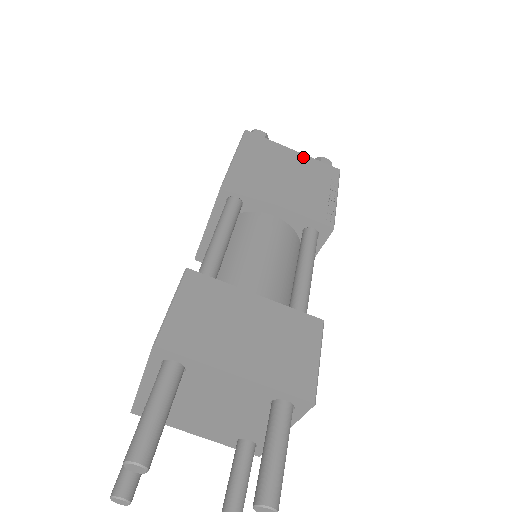
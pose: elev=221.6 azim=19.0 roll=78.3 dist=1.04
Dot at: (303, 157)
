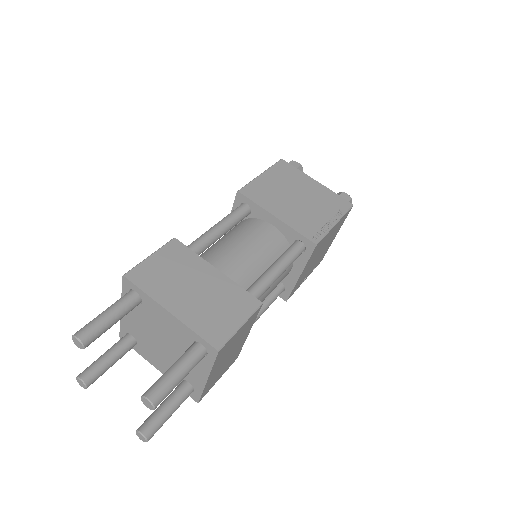
Dot at: (322, 188)
